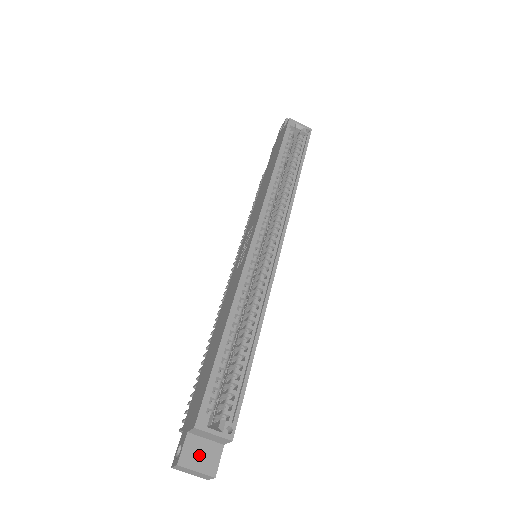
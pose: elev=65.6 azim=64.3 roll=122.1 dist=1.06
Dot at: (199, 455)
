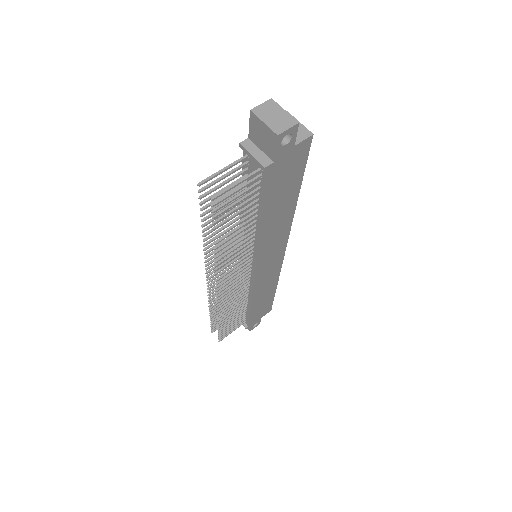
Dot at: occluded
